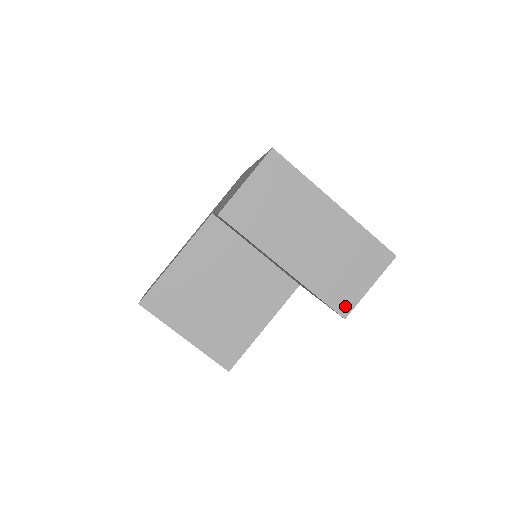
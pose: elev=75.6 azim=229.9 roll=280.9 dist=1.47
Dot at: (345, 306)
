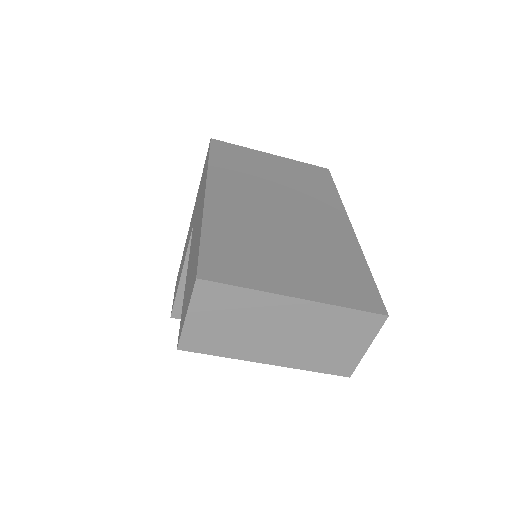
Dot at: (346, 369)
